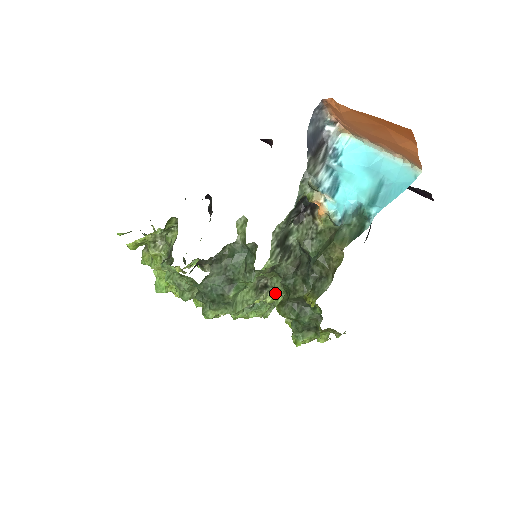
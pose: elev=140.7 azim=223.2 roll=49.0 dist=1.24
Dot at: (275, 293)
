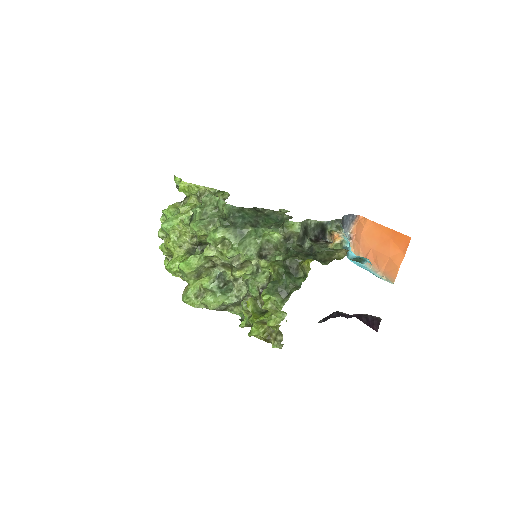
Dot at: occluded
